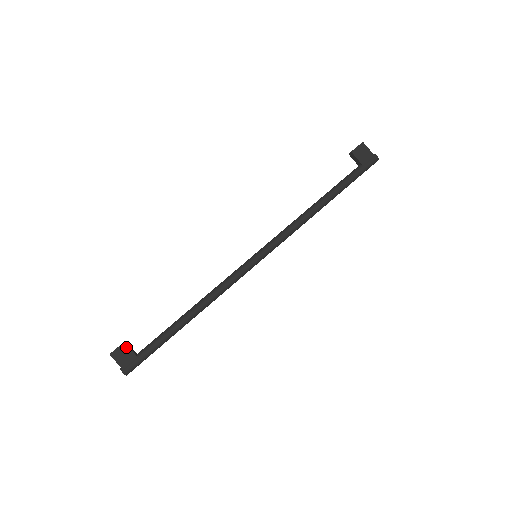
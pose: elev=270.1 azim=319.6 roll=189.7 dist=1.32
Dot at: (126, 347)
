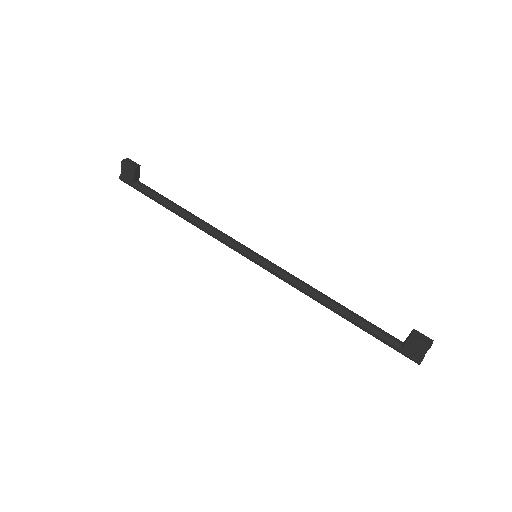
Dot at: (133, 171)
